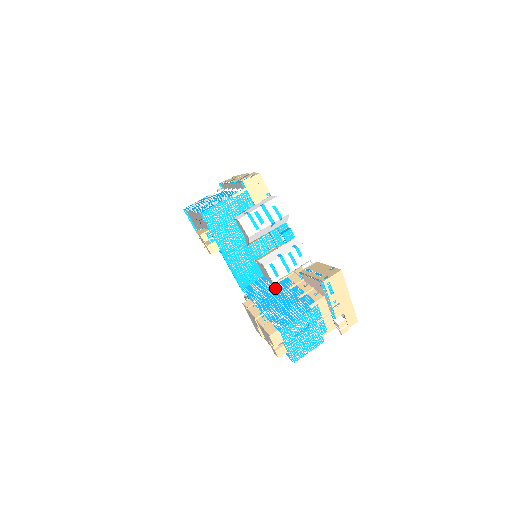
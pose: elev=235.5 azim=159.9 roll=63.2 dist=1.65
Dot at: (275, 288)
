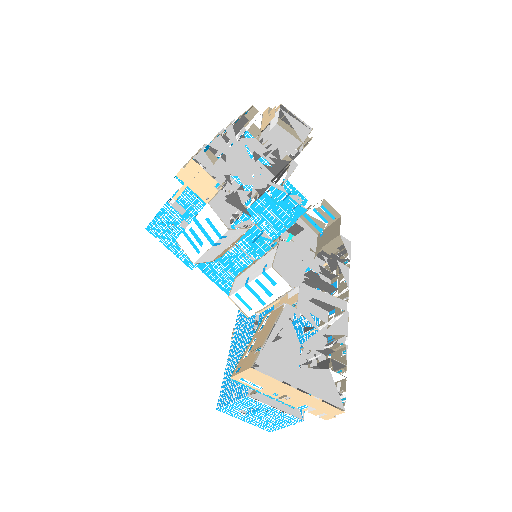
Dot at: (252, 324)
